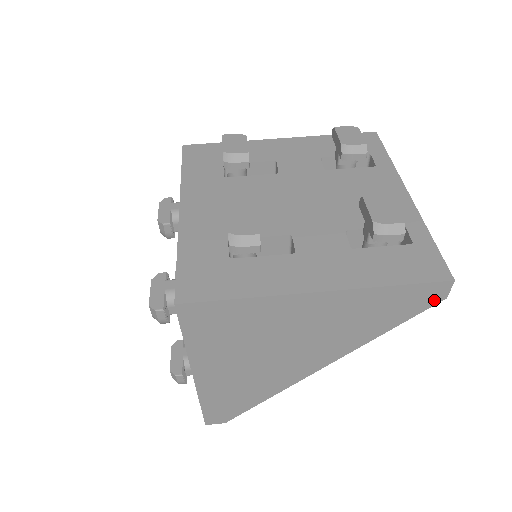
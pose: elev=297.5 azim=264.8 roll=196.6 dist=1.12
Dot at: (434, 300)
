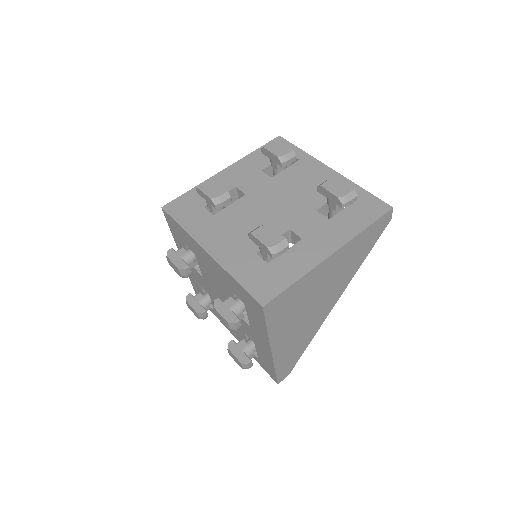
Dot at: (386, 224)
